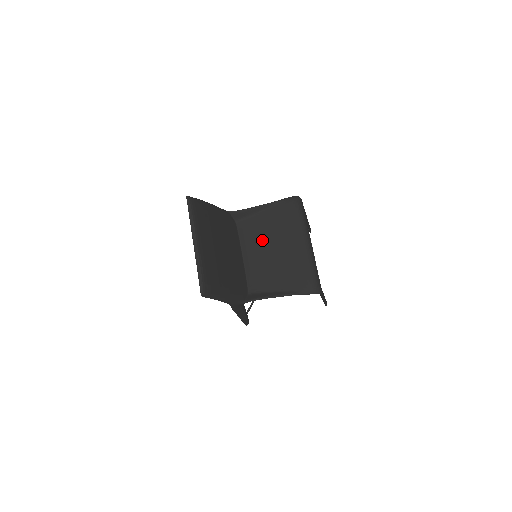
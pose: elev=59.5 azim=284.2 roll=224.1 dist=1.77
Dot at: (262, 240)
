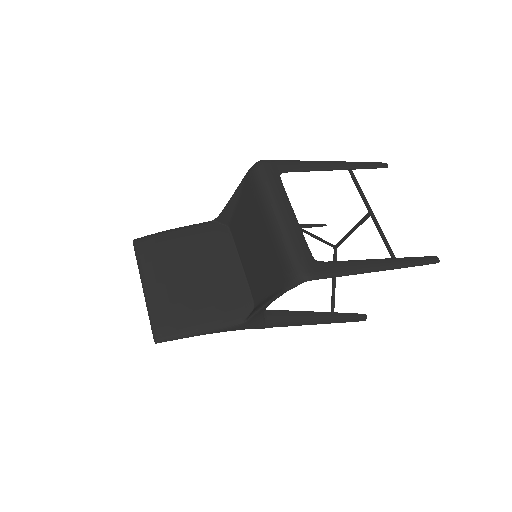
Dot at: (246, 237)
